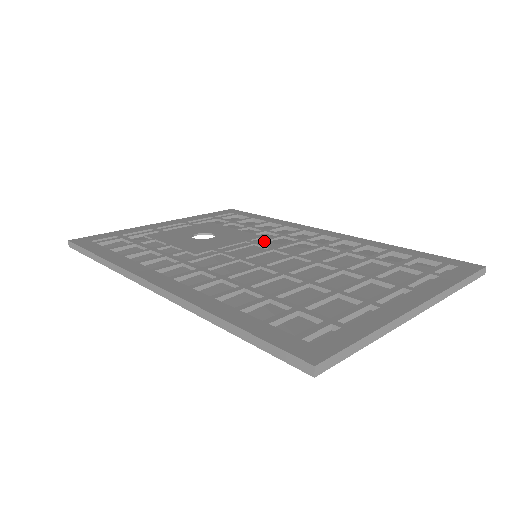
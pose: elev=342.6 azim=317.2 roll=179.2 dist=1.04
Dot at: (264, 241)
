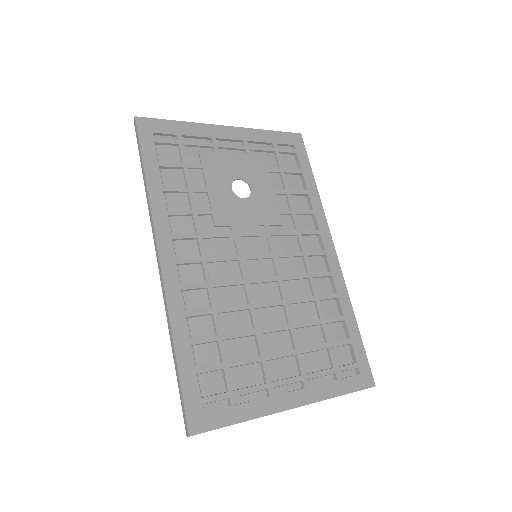
Dot at: (277, 235)
